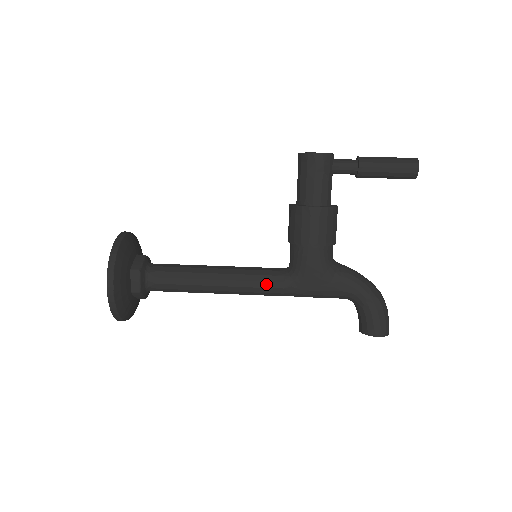
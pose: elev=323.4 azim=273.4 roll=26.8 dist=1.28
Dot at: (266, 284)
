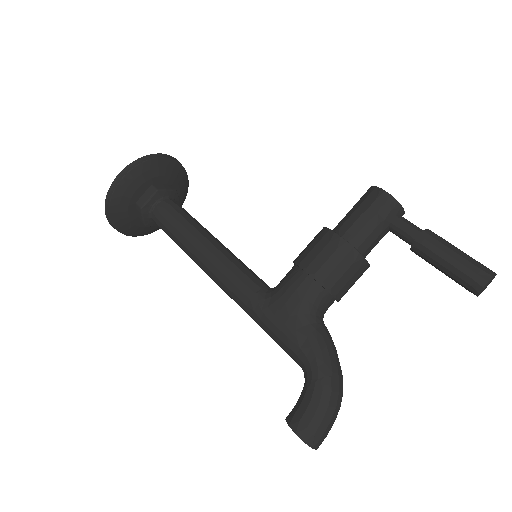
Dot at: (239, 282)
